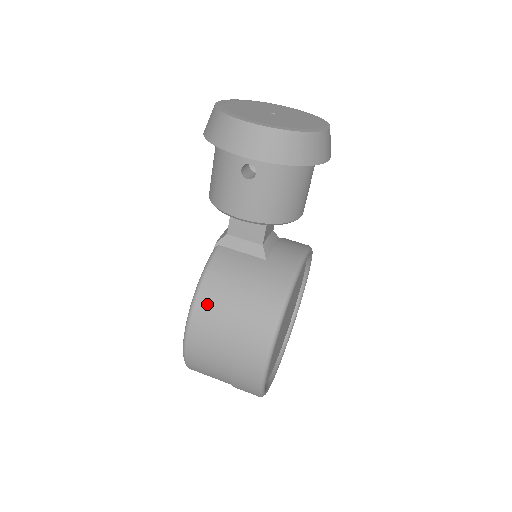
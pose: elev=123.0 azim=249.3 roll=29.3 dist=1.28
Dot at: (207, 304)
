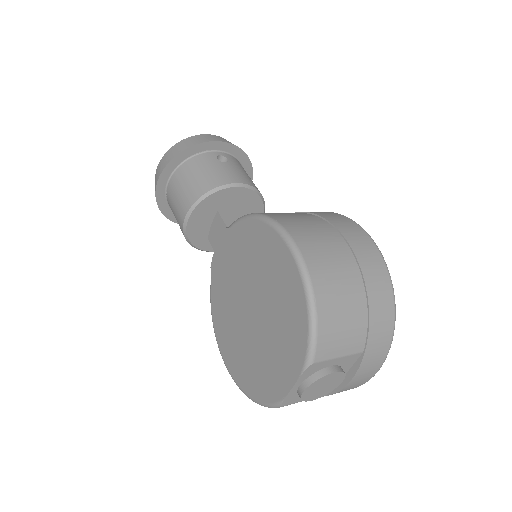
Dot at: (276, 214)
